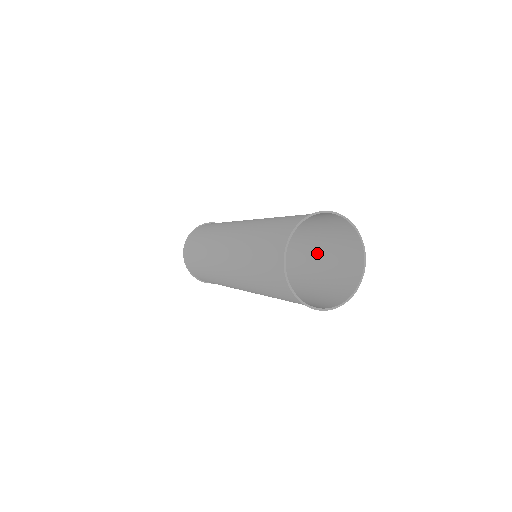
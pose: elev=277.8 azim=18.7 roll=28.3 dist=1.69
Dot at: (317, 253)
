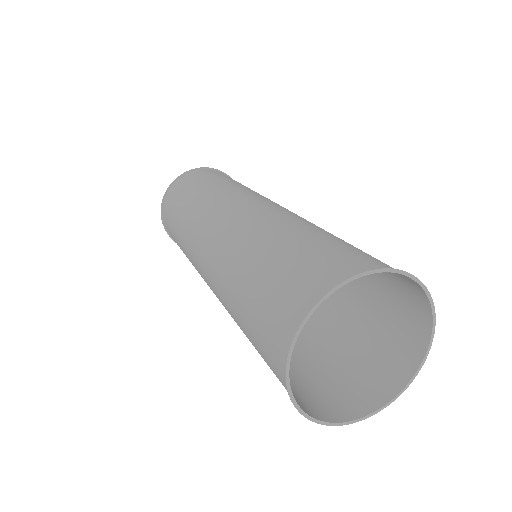
Dot at: (321, 331)
